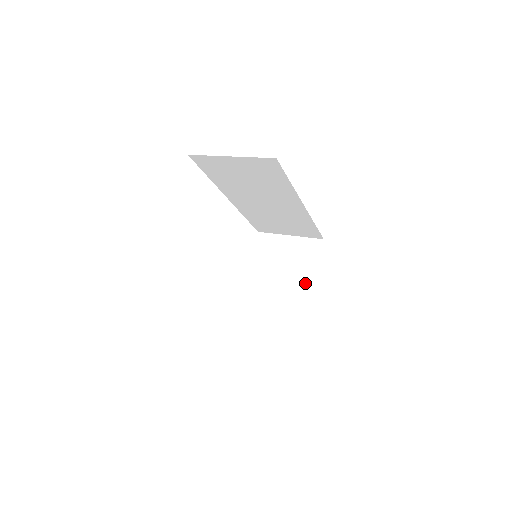
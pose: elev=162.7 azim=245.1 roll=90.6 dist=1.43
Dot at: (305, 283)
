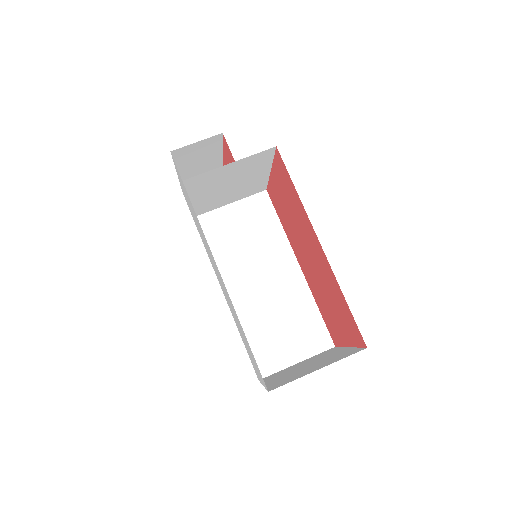
Dot at: (261, 176)
